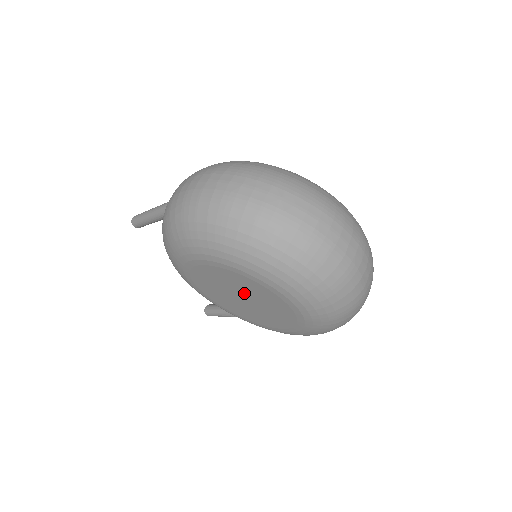
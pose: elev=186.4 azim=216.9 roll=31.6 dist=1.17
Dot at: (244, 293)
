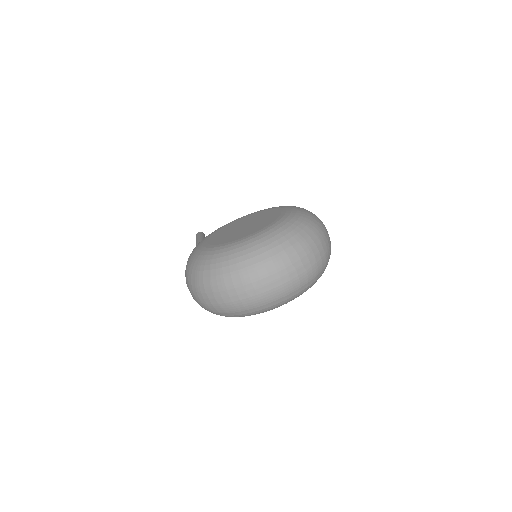
Dot at: occluded
